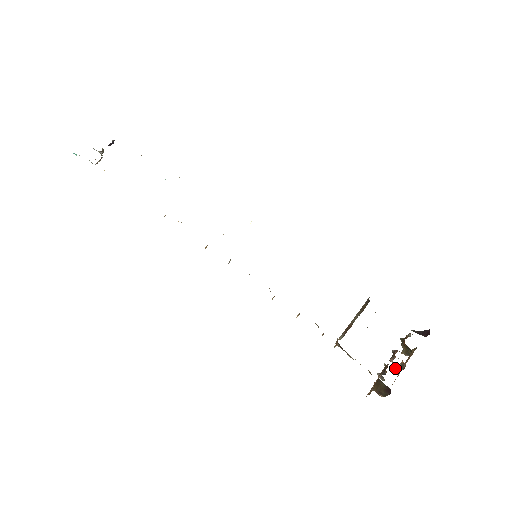
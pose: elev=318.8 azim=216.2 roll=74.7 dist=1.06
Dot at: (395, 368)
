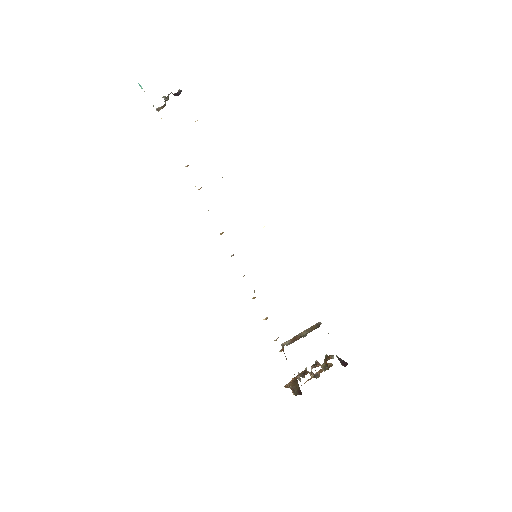
Dot at: (312, 375)
